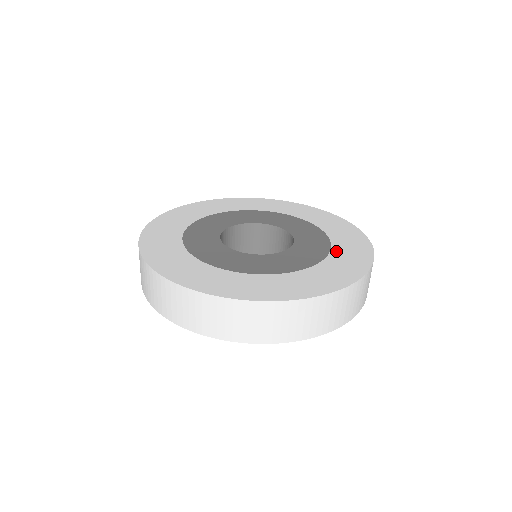
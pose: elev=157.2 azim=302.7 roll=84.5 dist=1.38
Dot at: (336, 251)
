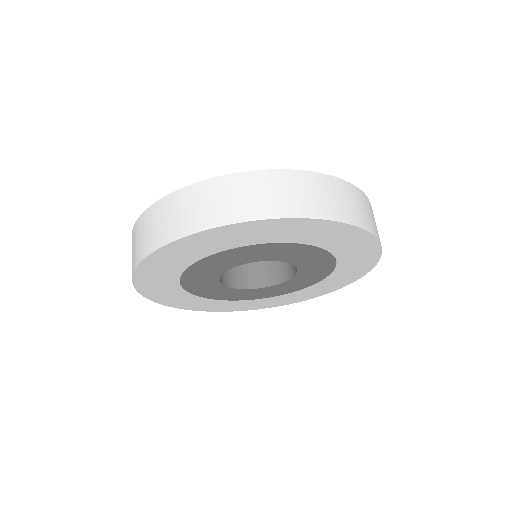
Dot at: occluded
